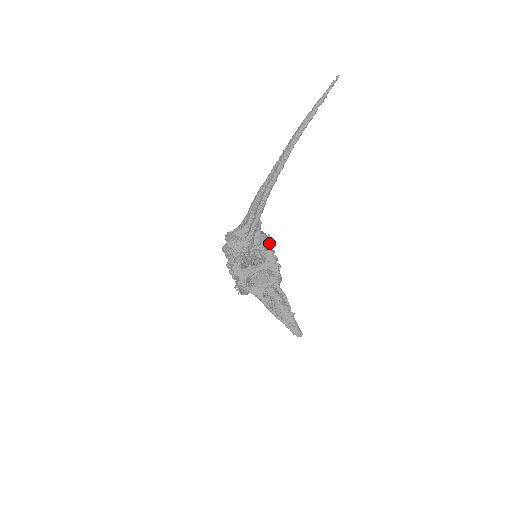
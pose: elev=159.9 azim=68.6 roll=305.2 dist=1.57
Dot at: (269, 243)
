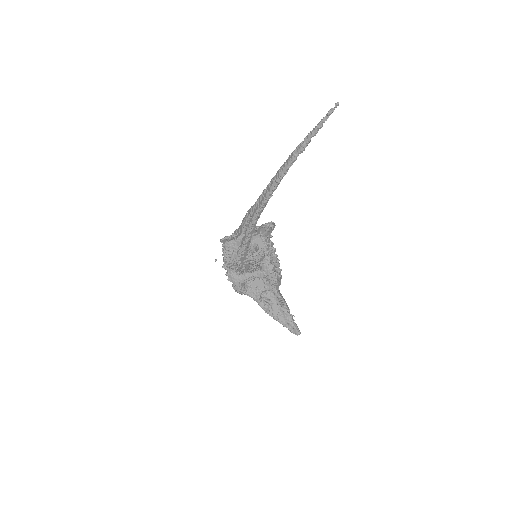
Dot at: (267, 250)
